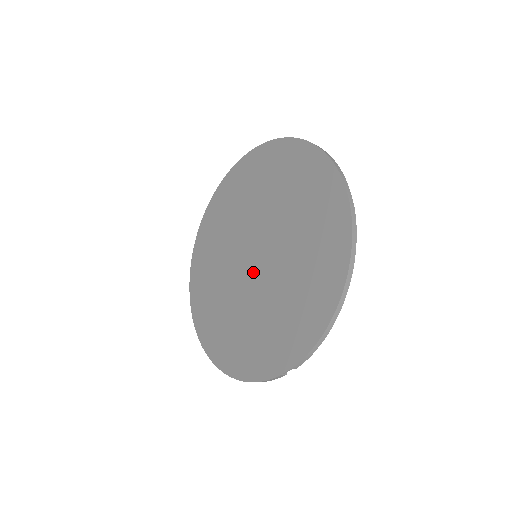
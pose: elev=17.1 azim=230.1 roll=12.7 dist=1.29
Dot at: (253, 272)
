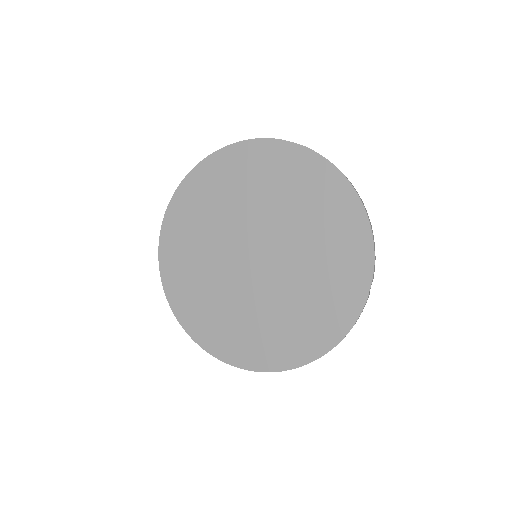
Dot at: (267, 267)
